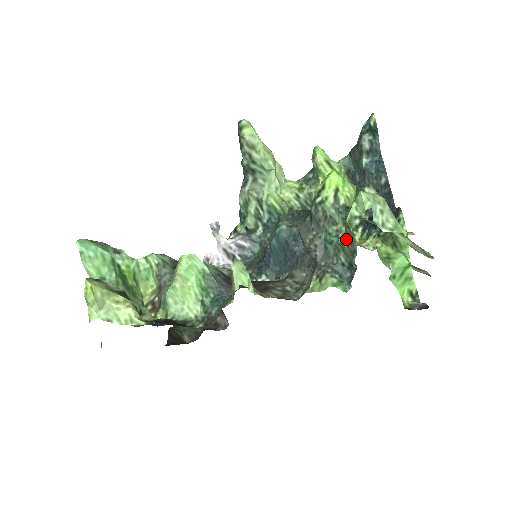
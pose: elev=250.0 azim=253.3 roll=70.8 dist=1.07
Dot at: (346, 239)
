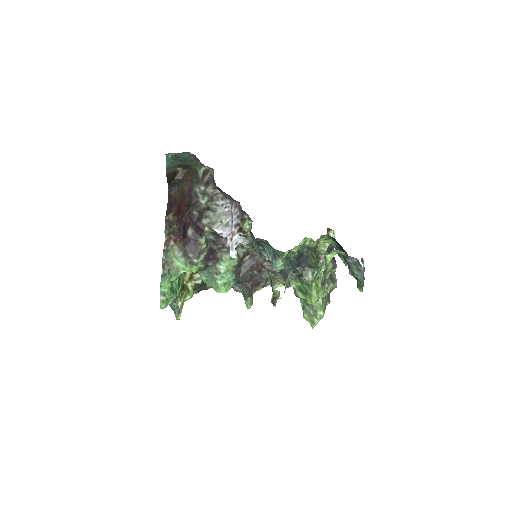
Dot at: occluded
